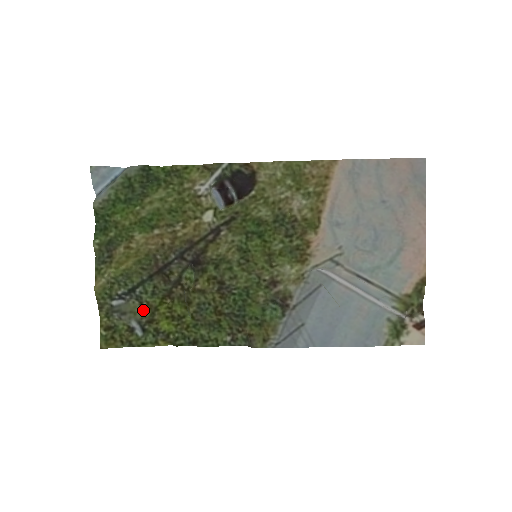
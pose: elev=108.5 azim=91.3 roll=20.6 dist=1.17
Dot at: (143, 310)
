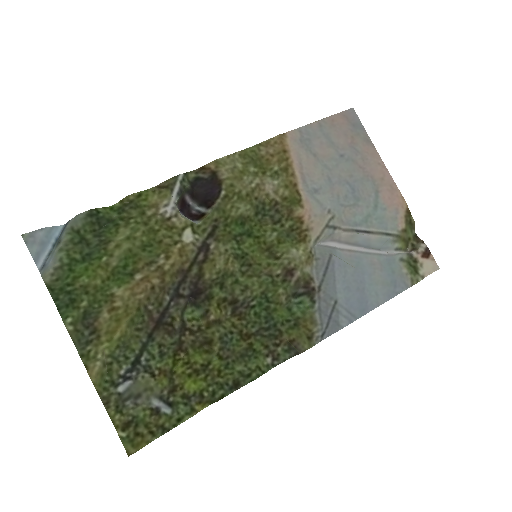
Dot at: (158, 381)
